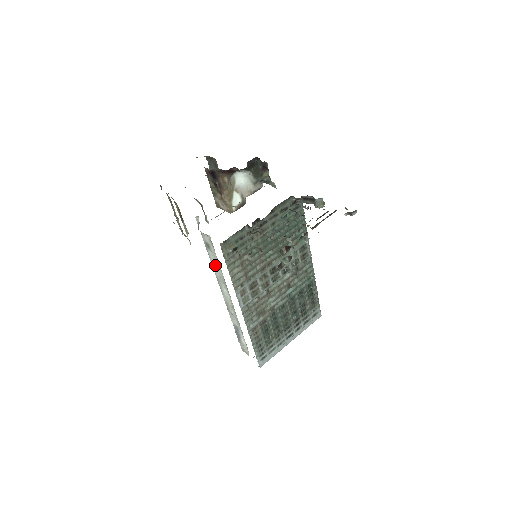
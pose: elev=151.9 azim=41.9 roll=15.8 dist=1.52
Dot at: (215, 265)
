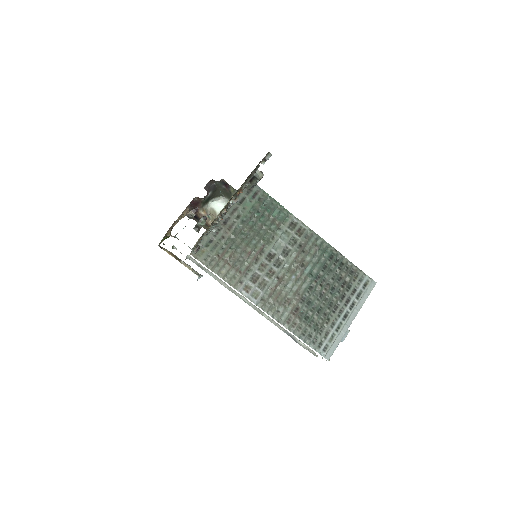
Dot at: (218, 280)
